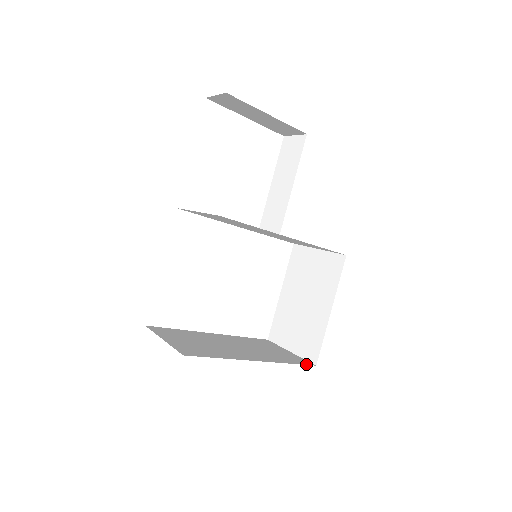
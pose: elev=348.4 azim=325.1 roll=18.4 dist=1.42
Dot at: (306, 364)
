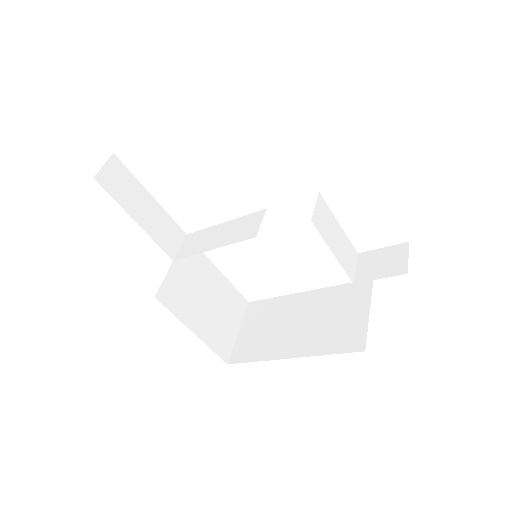
Dot at: (351, 351)
